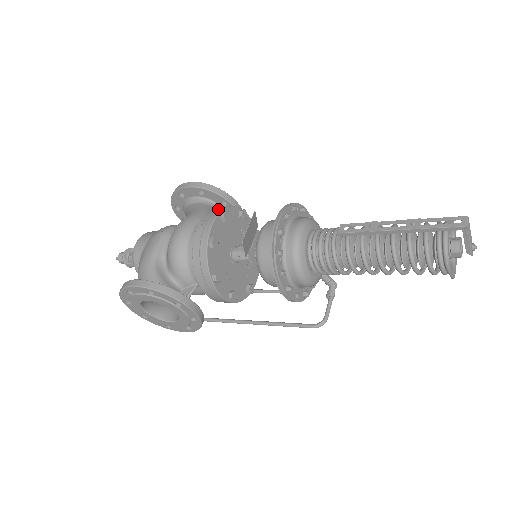
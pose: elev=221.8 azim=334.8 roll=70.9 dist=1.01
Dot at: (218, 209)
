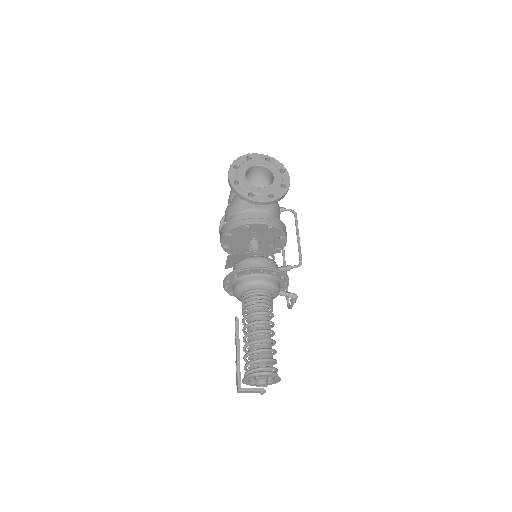
Dot at: (226, 228)
